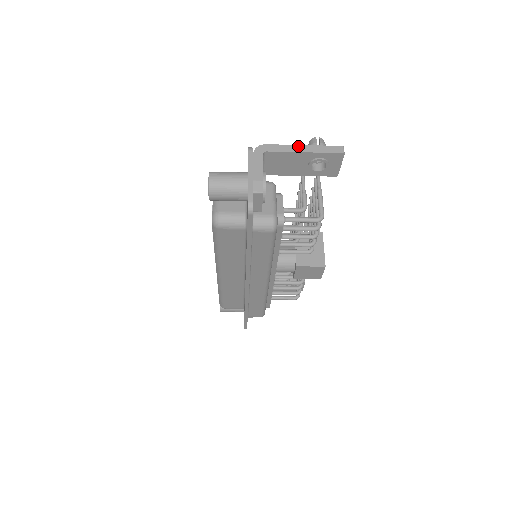
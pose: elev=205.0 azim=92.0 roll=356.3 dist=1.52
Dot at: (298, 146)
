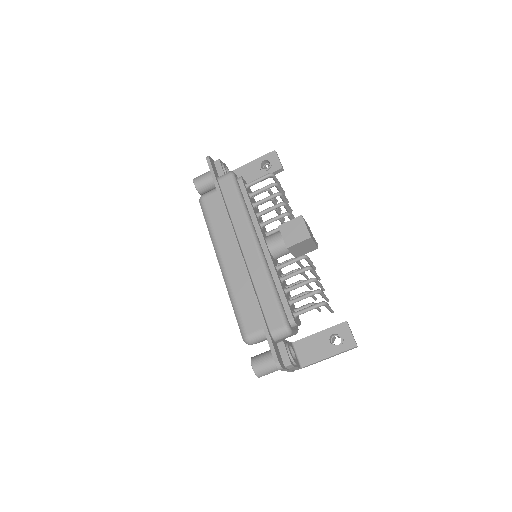
Dot at: occluded
